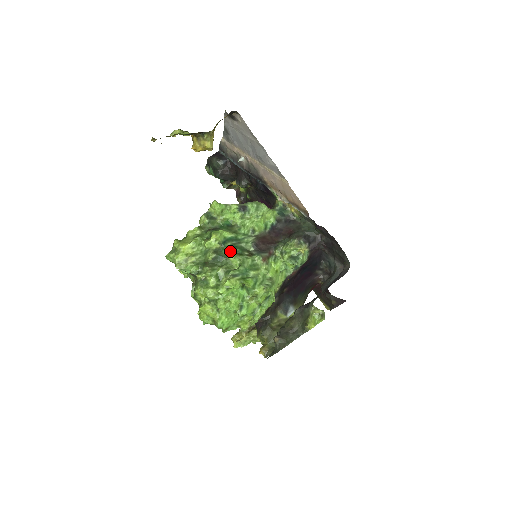
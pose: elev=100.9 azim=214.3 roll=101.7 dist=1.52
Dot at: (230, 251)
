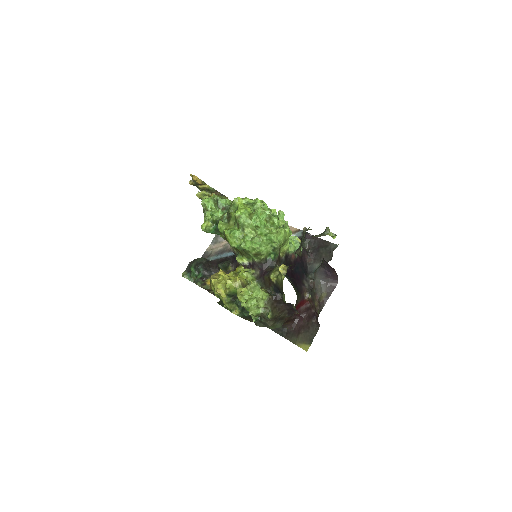
Dot at: occluded
